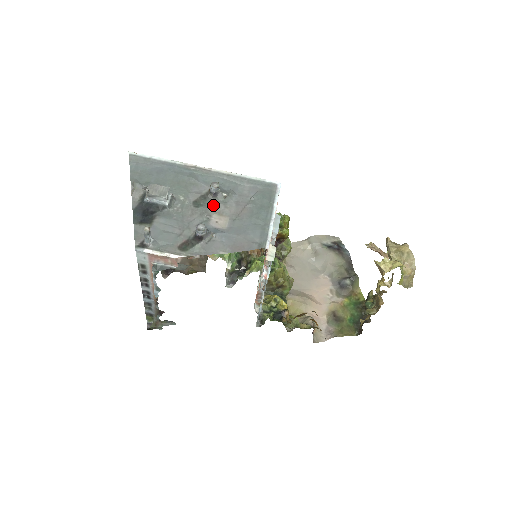
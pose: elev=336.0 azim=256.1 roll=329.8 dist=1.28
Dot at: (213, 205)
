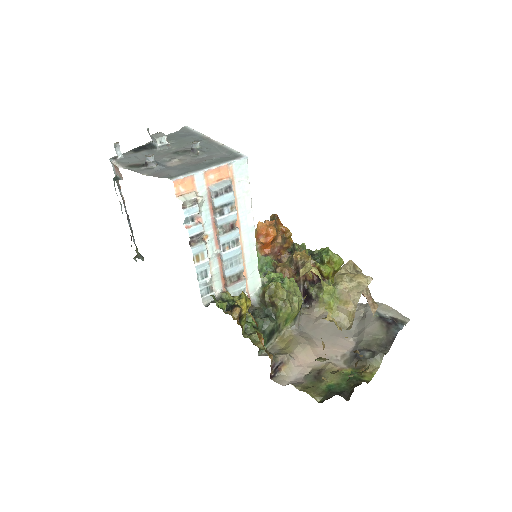
Dot at: (185, 156)
